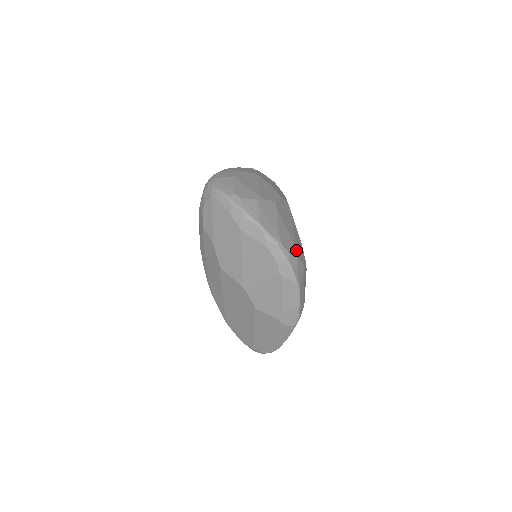
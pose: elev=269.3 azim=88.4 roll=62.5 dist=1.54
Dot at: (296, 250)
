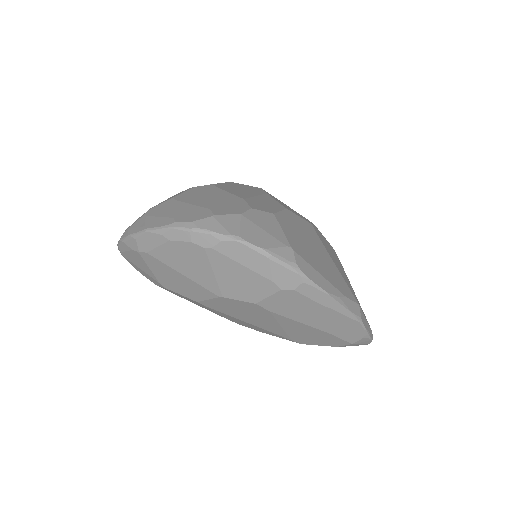
Dot at: (211, 211)
